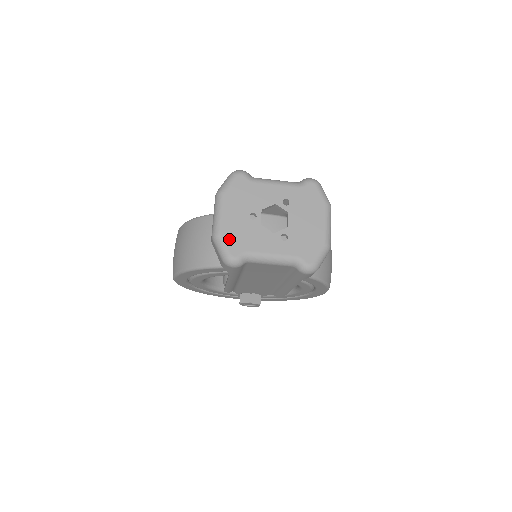
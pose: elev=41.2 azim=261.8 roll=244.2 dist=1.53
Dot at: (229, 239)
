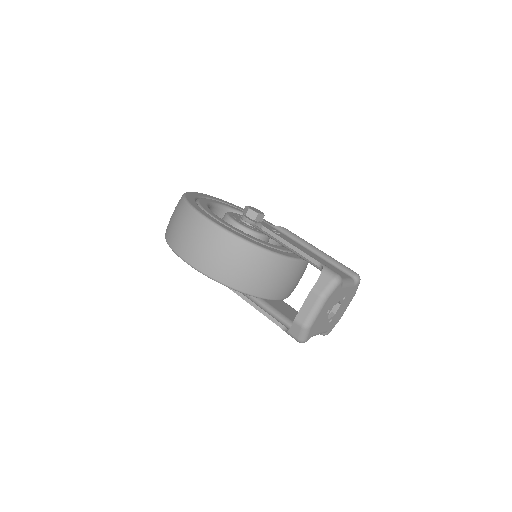
Dot at: (312, 330)
